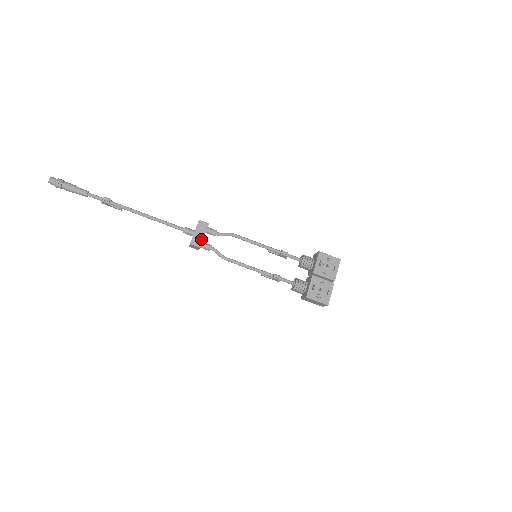
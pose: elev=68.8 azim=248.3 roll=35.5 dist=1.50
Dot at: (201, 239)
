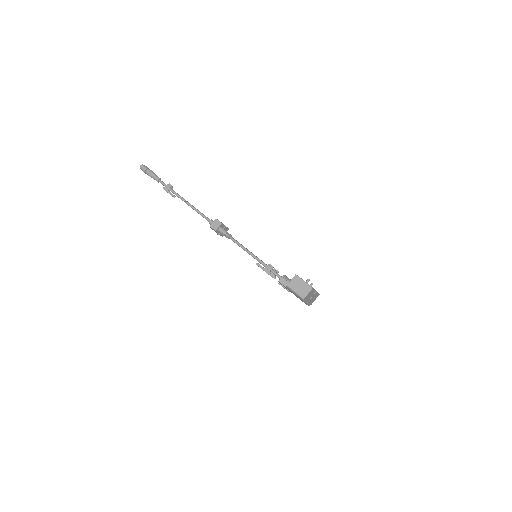
Dot at: (223, 224)
